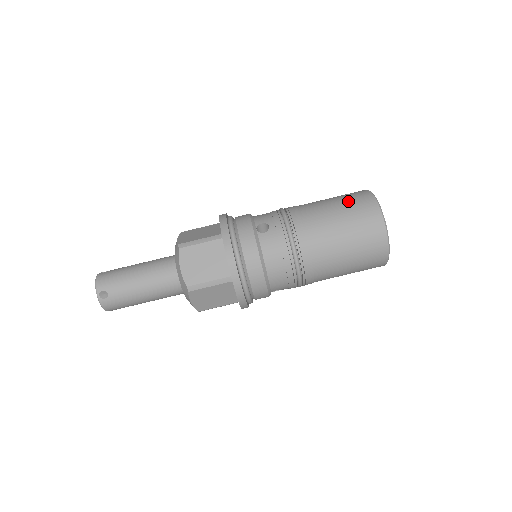
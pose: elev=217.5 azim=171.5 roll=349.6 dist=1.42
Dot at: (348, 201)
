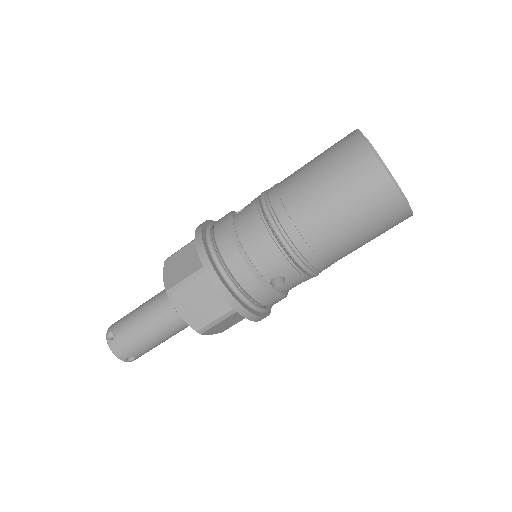
Dot at: occluded
